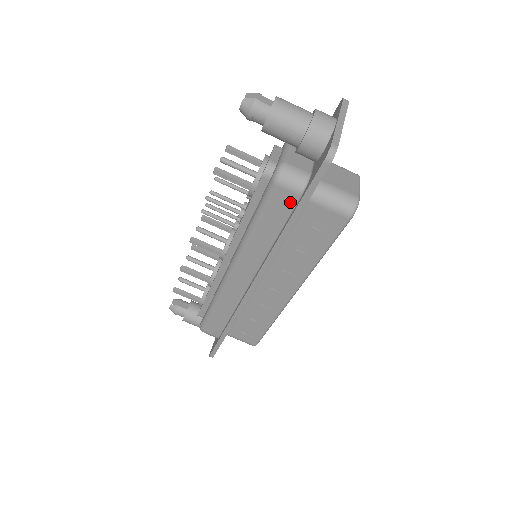
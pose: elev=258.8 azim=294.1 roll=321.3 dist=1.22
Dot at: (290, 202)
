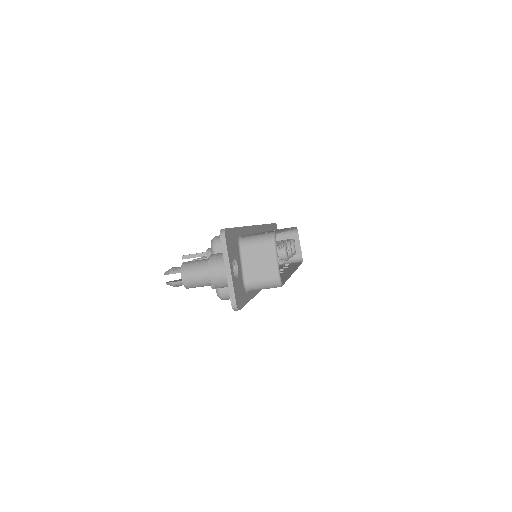
Dot at: occluded
